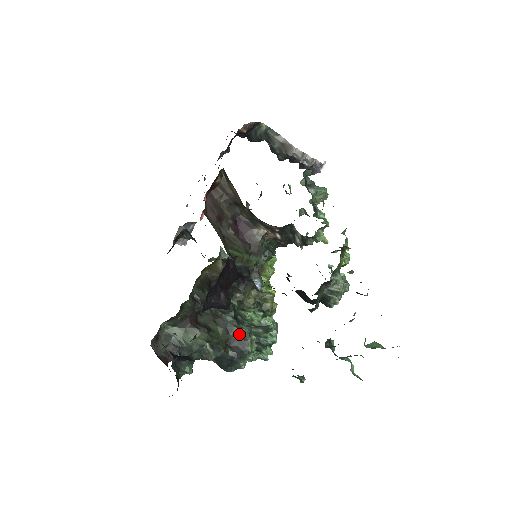
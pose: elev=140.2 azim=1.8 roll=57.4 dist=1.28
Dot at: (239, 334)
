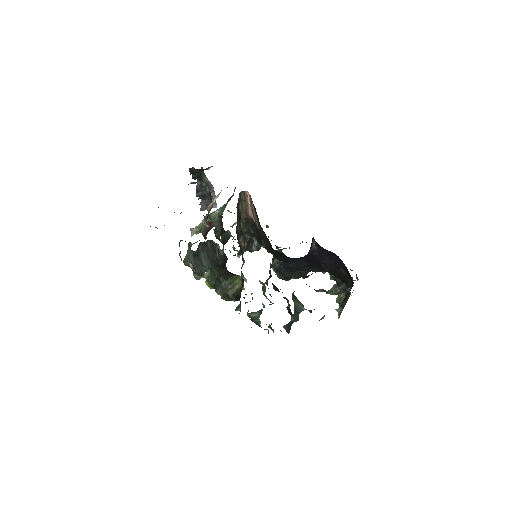
Dot at: (288, 304)
